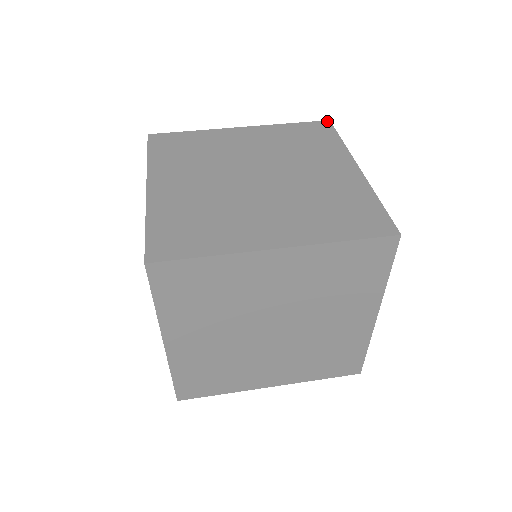
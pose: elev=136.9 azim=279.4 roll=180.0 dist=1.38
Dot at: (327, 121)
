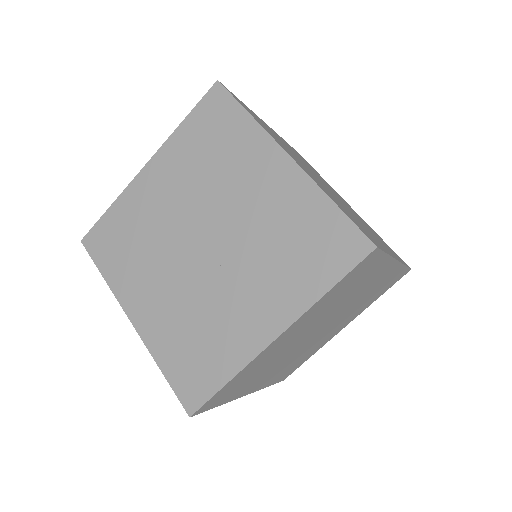
Dot at: occluded
